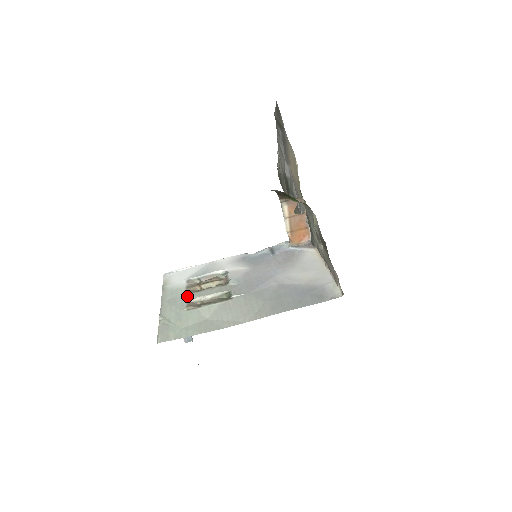
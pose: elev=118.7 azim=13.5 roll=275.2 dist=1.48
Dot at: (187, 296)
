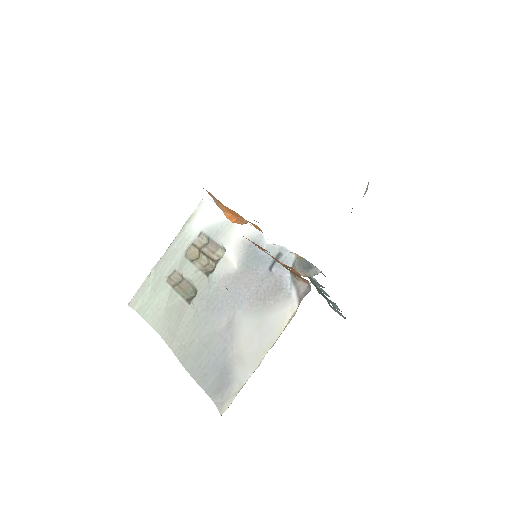
Dot at: (182, 259)
